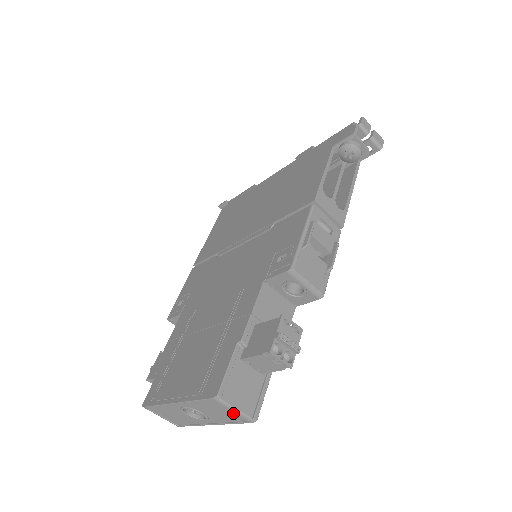
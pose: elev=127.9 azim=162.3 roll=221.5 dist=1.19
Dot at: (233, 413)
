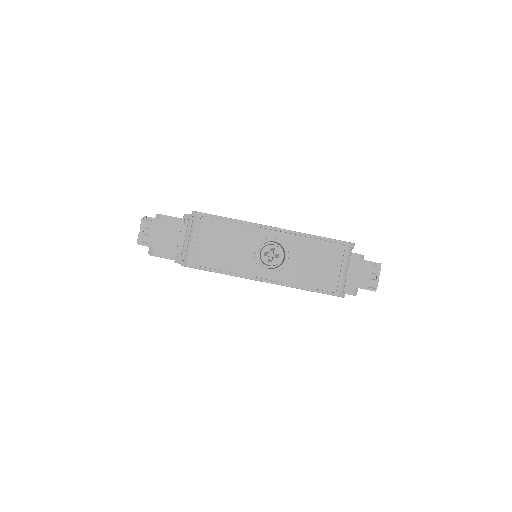
Dot at: (335, 274)
